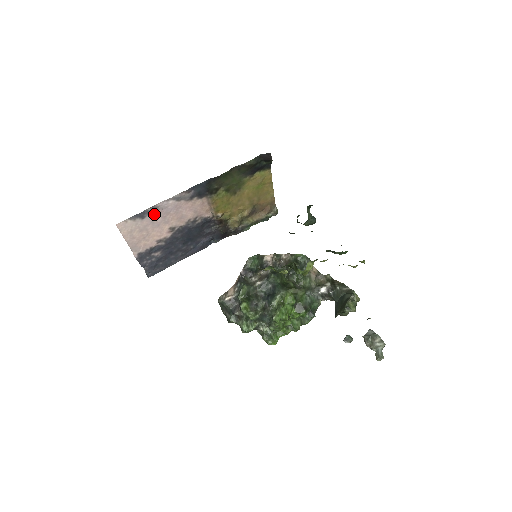
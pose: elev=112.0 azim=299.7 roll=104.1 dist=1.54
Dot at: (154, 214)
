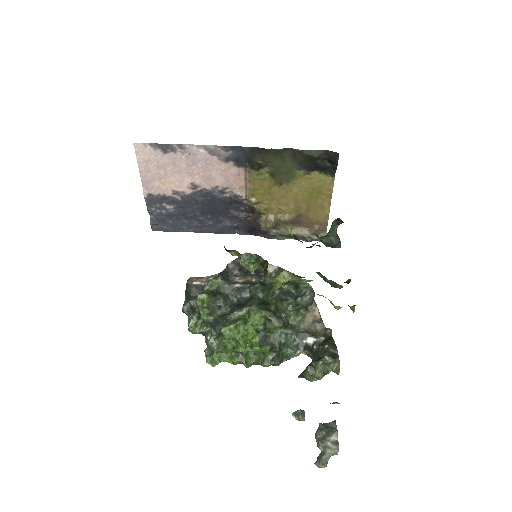
Dot at: (179, 155)
